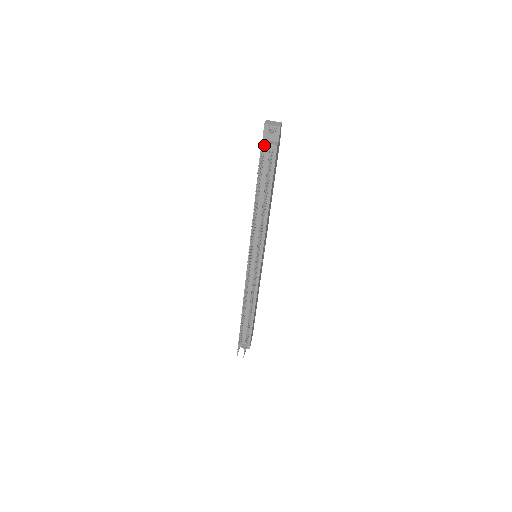
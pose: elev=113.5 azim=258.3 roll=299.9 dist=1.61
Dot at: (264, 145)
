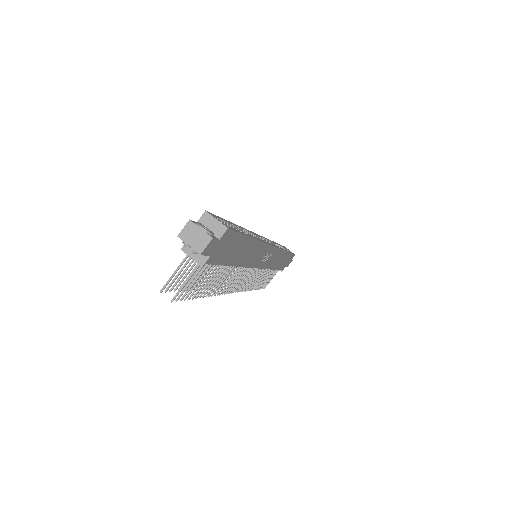
Dot at: occluded
